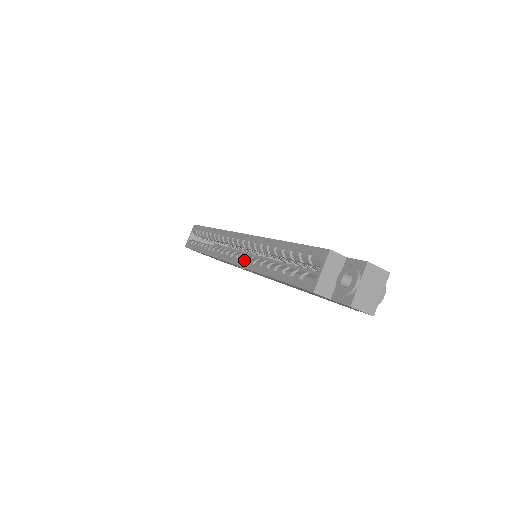
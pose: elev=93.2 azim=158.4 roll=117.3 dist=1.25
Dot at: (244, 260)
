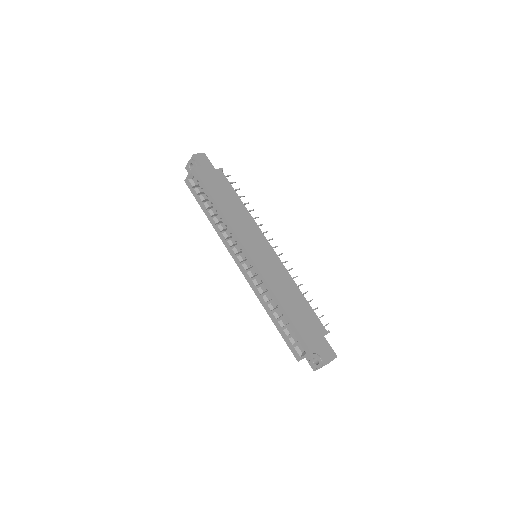
Dot at: (252, 283)
